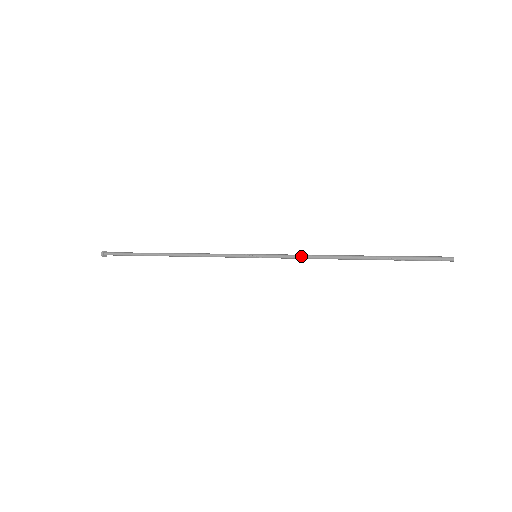
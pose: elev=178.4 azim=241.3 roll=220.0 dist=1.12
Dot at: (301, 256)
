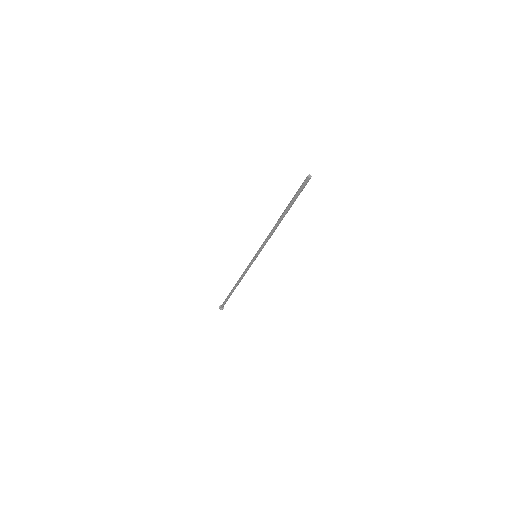
Dot at: (266, 239)
